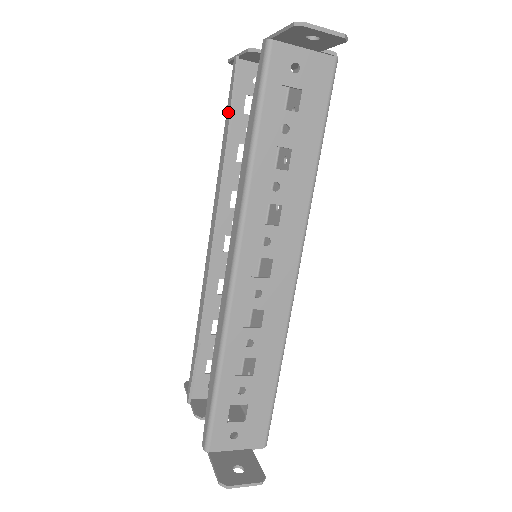
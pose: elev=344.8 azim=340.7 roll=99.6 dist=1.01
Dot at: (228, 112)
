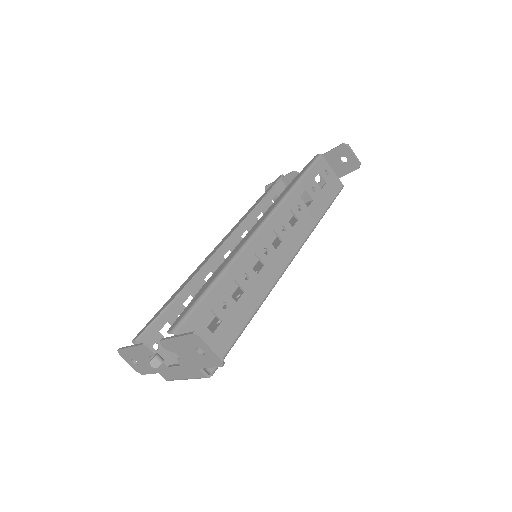
Dot at: (267, 191)
